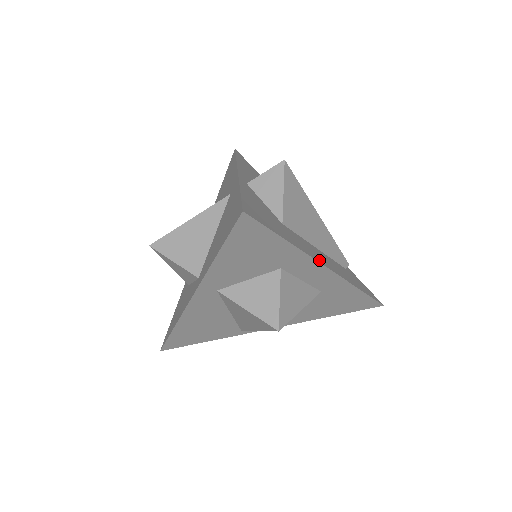
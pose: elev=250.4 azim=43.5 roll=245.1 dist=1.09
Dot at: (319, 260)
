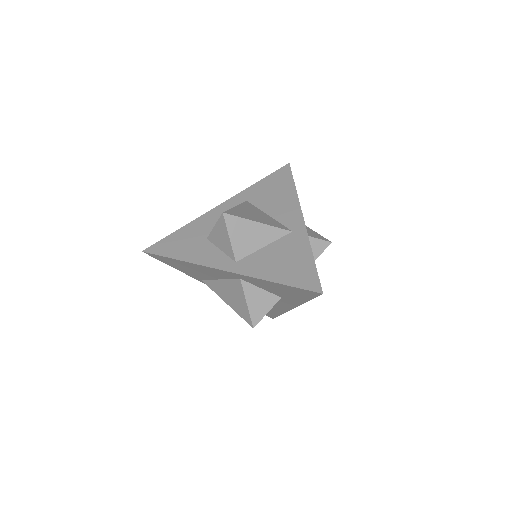
Dot at: occluded
